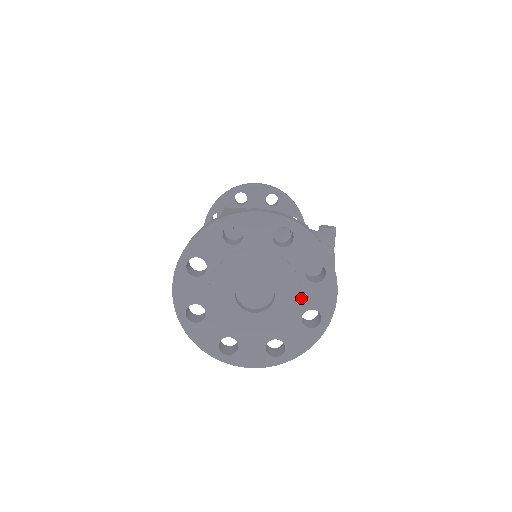
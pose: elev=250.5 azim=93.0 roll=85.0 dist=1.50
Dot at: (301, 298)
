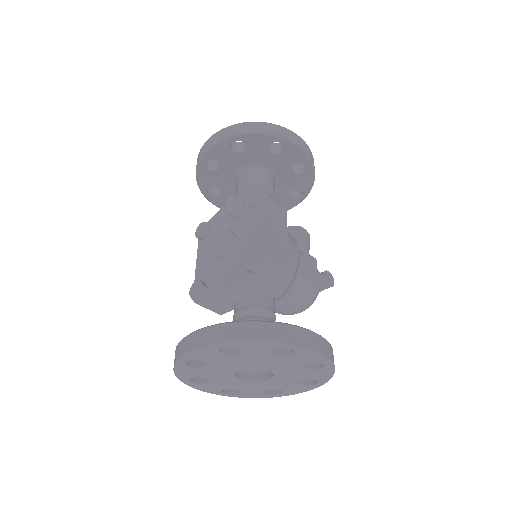
Dot at: (281, 385)
